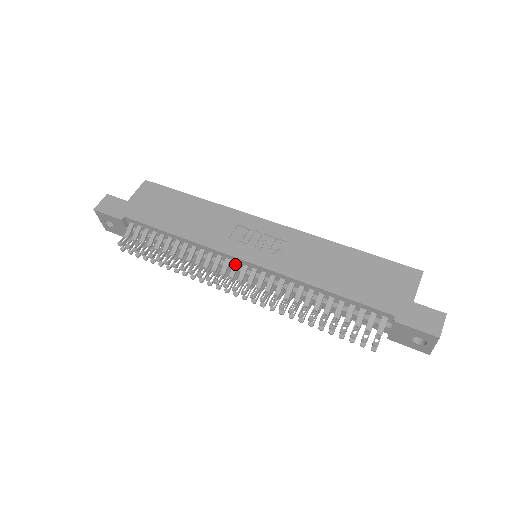
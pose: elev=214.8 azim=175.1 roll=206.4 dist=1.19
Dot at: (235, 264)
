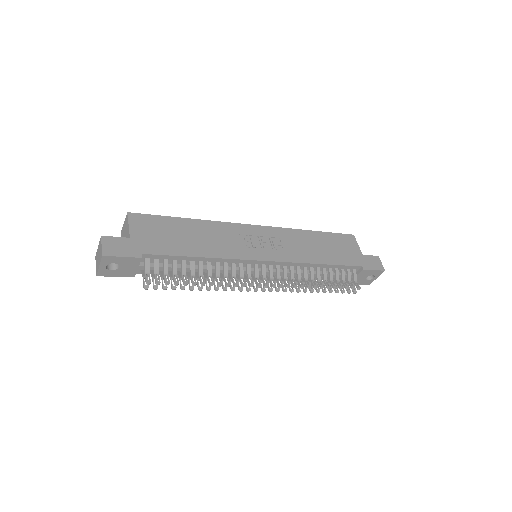
Dot at: (256, 266)
